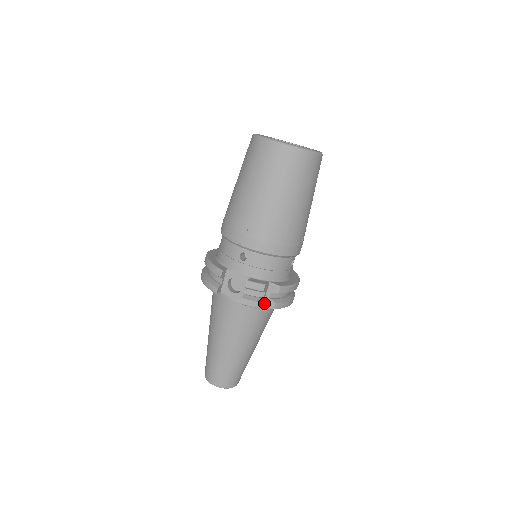
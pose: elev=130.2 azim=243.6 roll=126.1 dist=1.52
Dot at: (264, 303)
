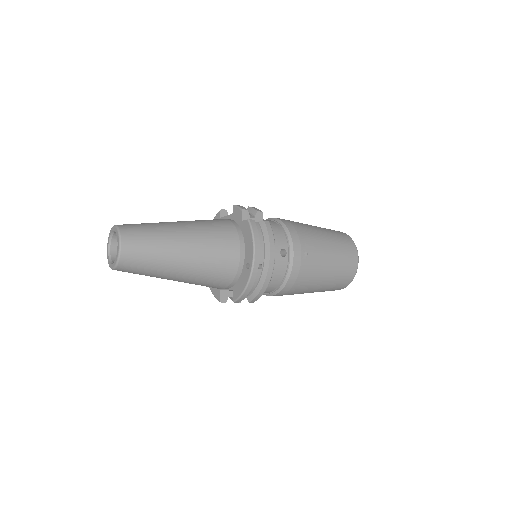
Dot at: (244, 221)
